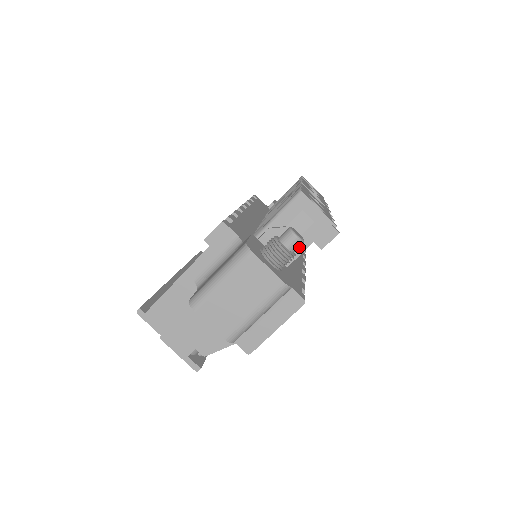
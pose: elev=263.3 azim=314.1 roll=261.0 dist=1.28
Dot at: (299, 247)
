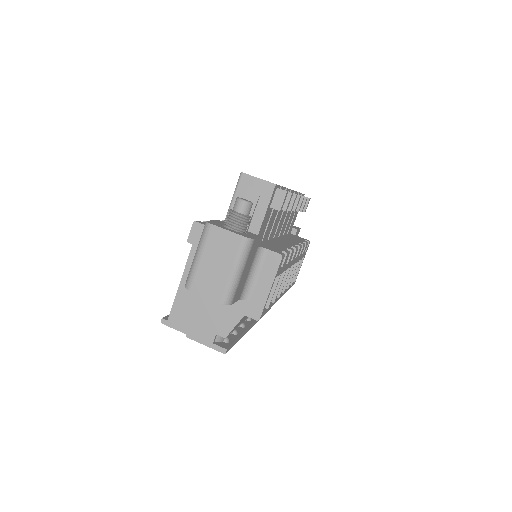
Dot at: (259, 215)
